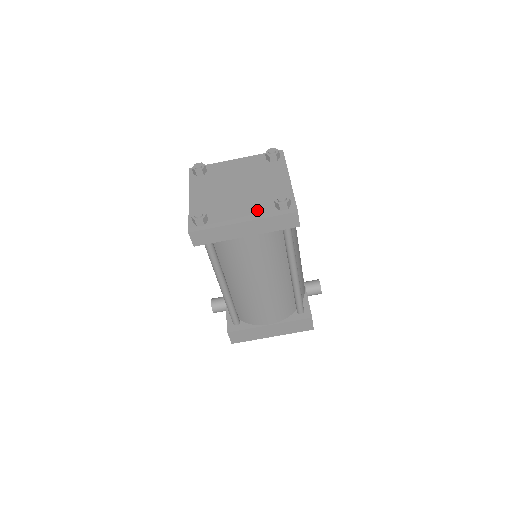
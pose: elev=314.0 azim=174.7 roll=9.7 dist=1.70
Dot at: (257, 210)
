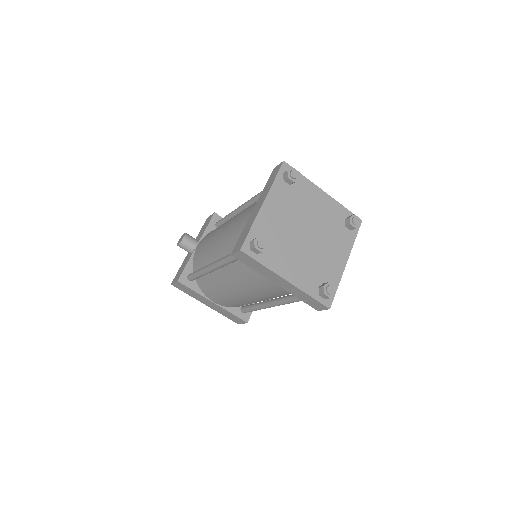
Dot at: (305, 277)
